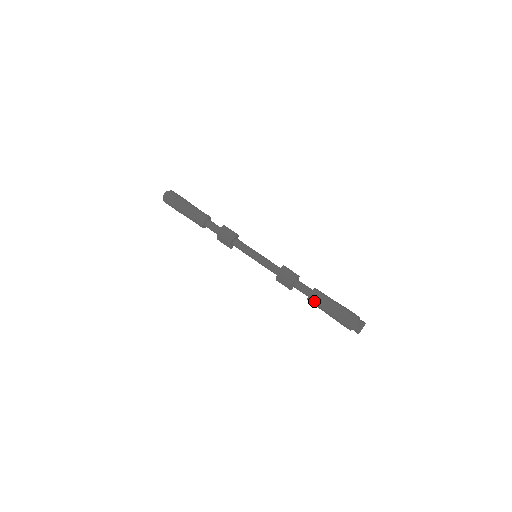
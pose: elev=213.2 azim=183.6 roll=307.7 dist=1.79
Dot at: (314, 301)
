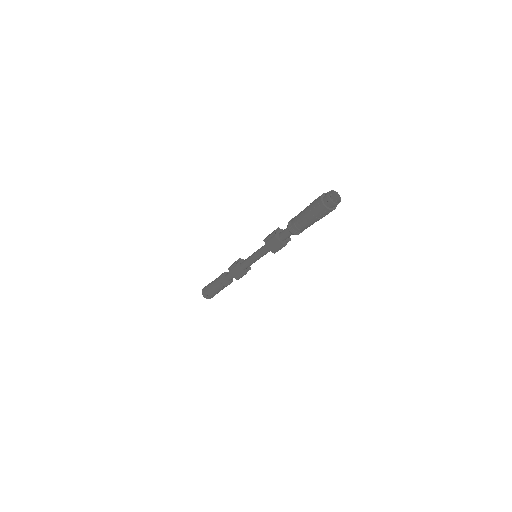
Dot at: (292, 226)
